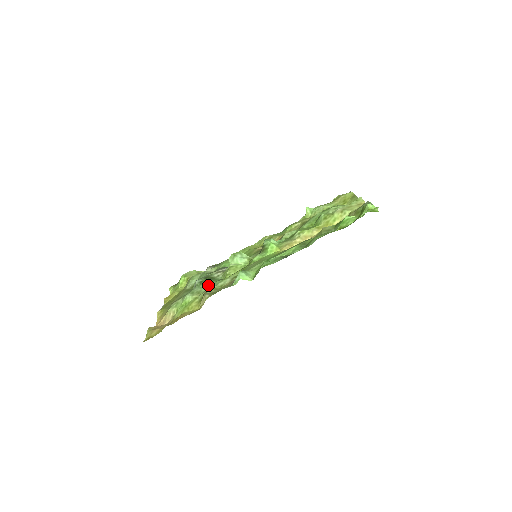
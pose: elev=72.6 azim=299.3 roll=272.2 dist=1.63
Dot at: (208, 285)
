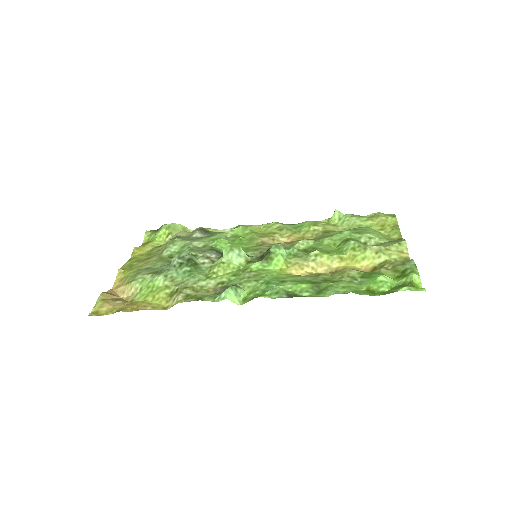
Dot at: (187, 274)
